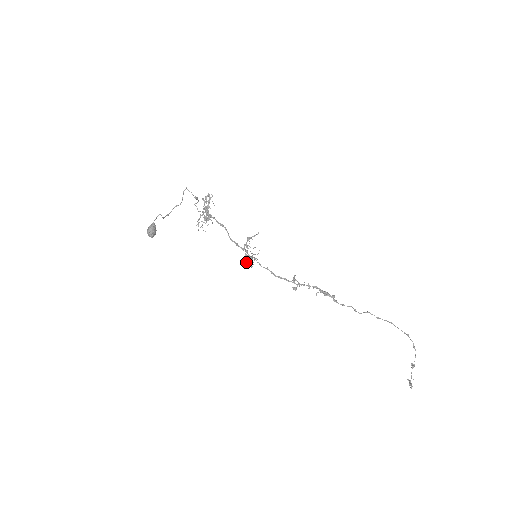
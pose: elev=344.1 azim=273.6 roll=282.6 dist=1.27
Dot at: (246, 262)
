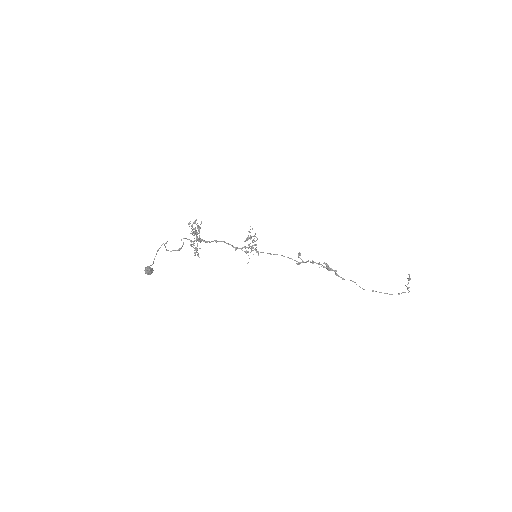
Dot at: (249, 247)
